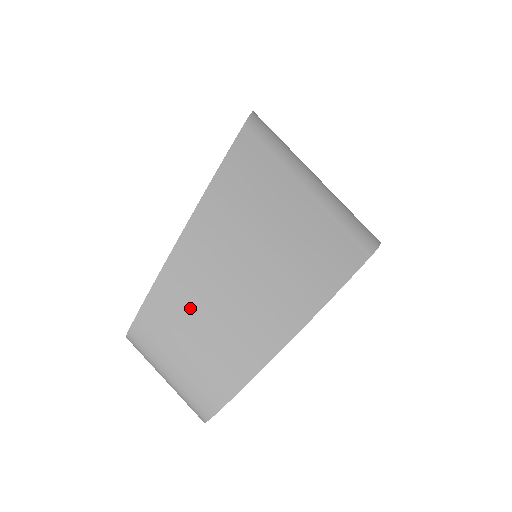
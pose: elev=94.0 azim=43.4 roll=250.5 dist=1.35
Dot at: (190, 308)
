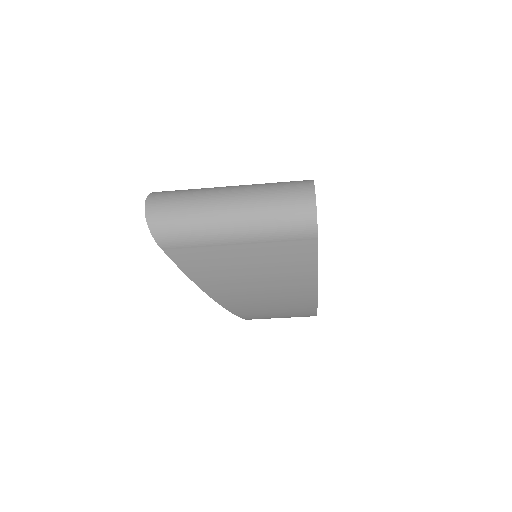
Dot at: (260, 312)
